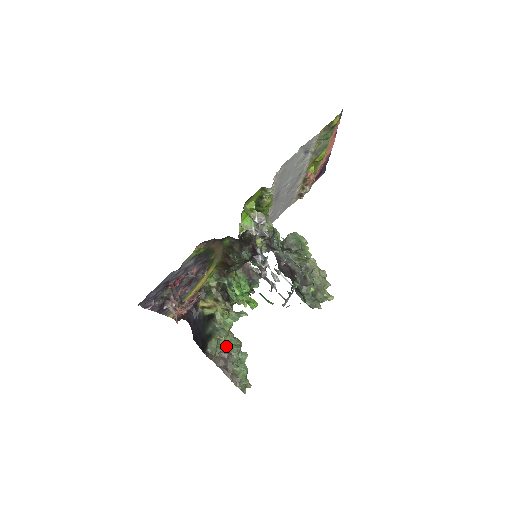
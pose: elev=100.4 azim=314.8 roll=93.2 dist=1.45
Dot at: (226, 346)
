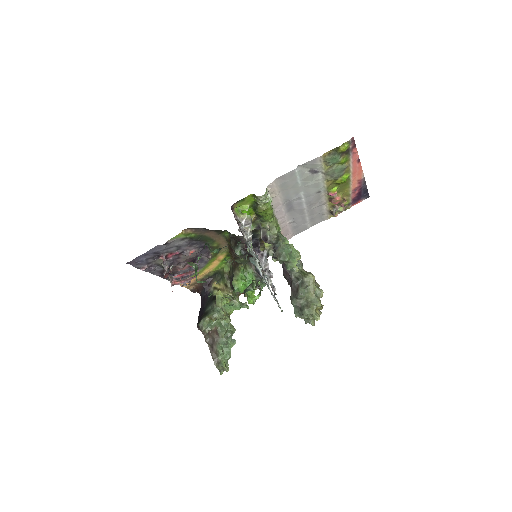
Dot at: (217, 327)
